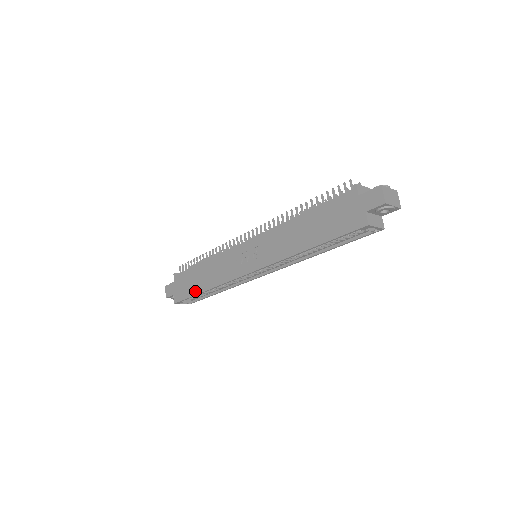
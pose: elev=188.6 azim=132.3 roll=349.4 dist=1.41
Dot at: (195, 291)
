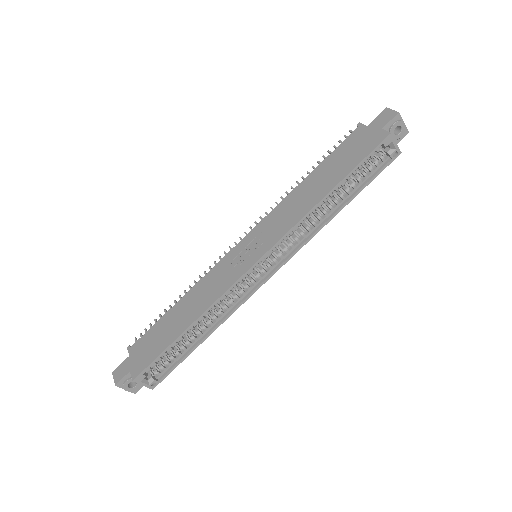
Dot at: (171, 338)
